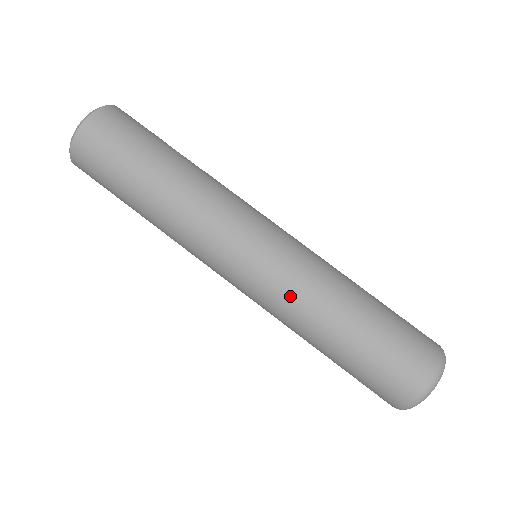
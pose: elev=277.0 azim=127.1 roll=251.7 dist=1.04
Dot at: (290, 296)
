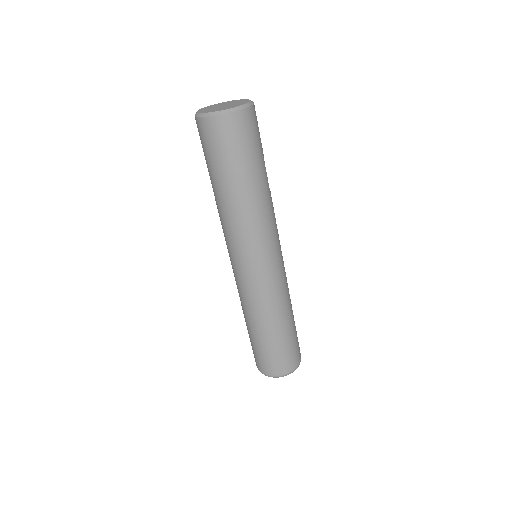
Dot at: (257, 299)
